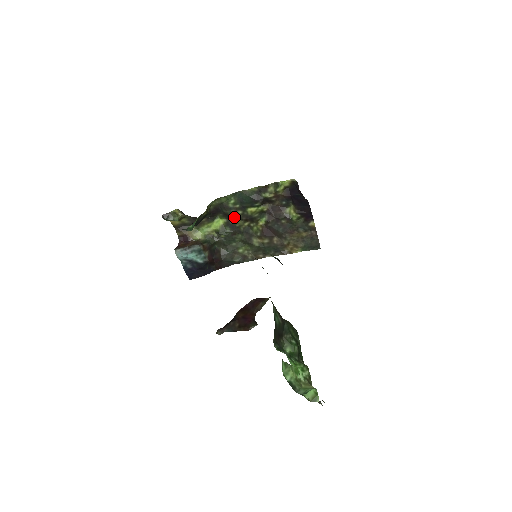
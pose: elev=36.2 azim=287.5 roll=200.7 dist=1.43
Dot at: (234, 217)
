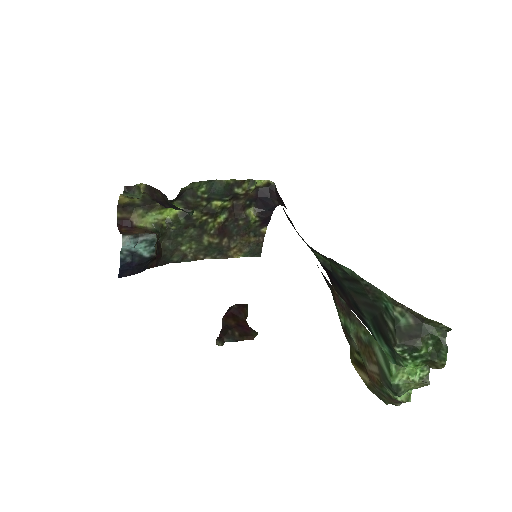
Dot at: (195, 208)
